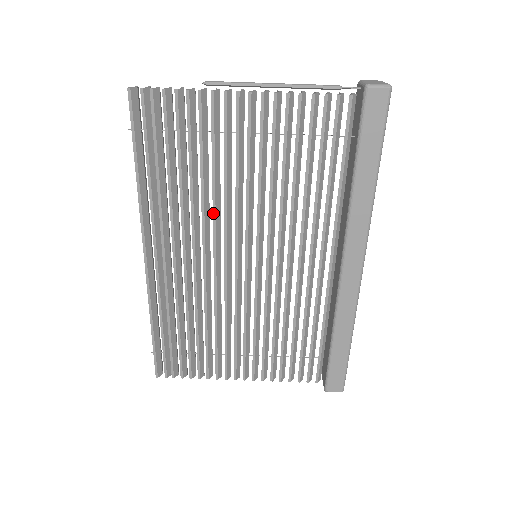
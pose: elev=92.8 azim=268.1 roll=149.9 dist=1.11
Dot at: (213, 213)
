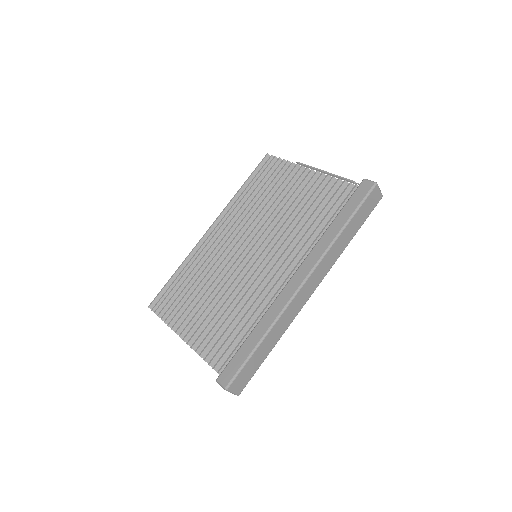
Dot at: (255, 219)
